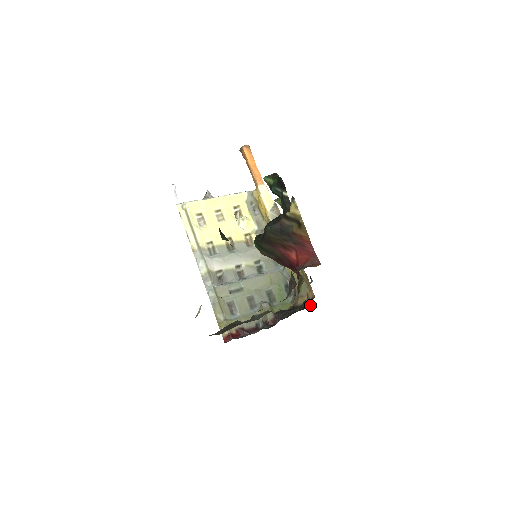
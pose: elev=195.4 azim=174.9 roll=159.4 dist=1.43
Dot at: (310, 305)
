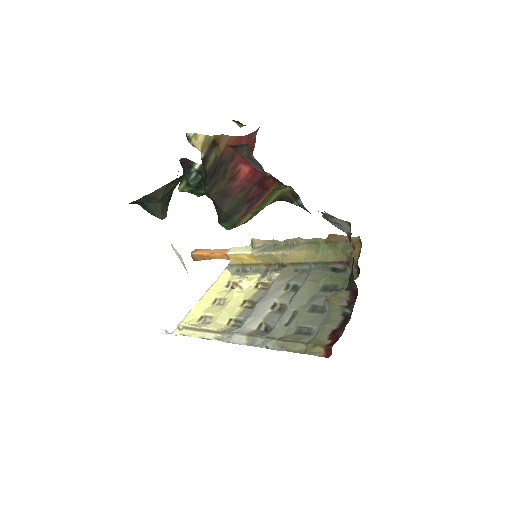
Dot at: (349, 226)
